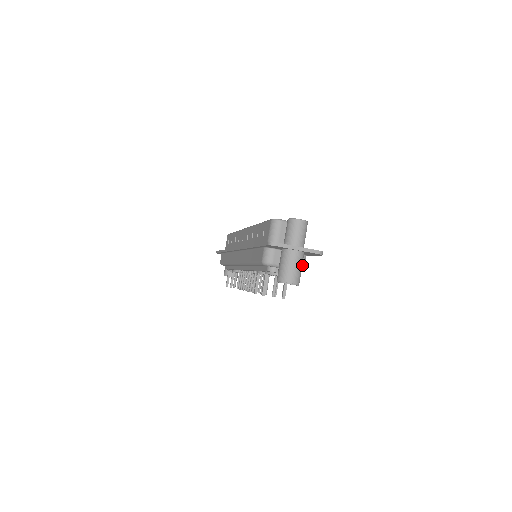
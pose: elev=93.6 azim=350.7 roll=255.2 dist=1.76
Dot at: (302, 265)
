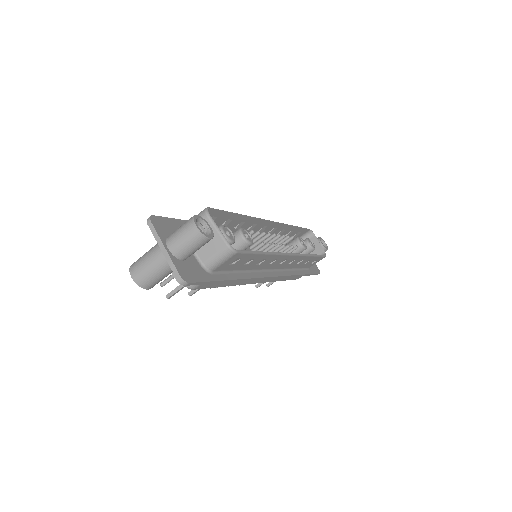
Dot at: occluded
